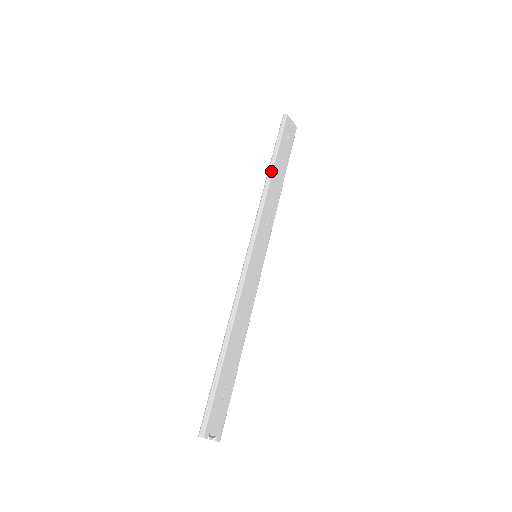
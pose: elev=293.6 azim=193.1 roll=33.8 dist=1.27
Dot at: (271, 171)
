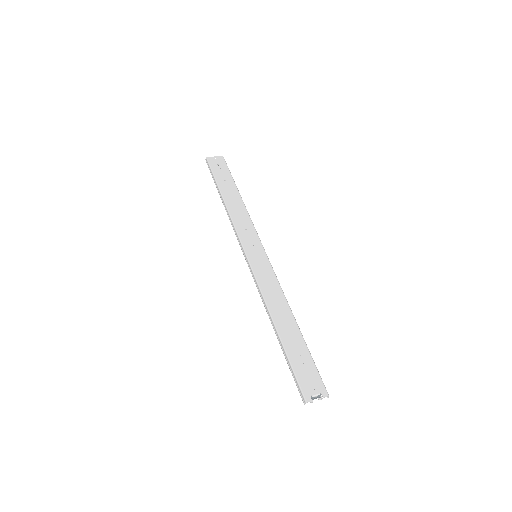
Dot at: (222, 199)
